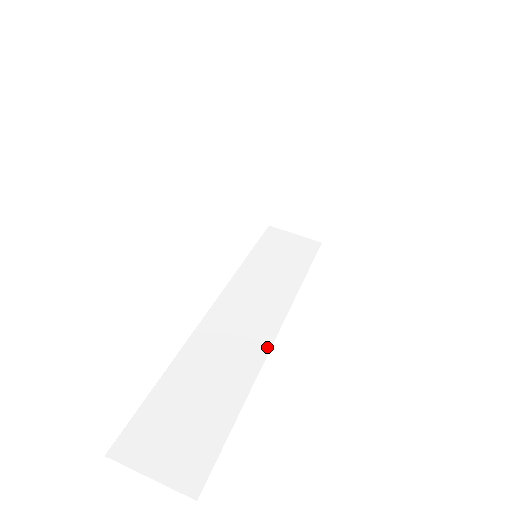
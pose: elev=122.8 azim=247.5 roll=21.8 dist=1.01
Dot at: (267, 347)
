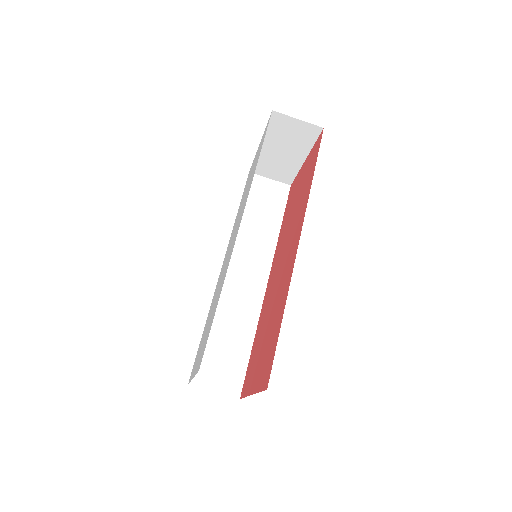
Dot at: (262, 296)
